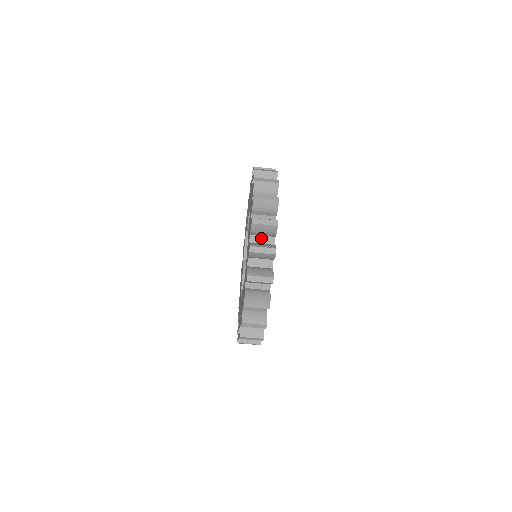
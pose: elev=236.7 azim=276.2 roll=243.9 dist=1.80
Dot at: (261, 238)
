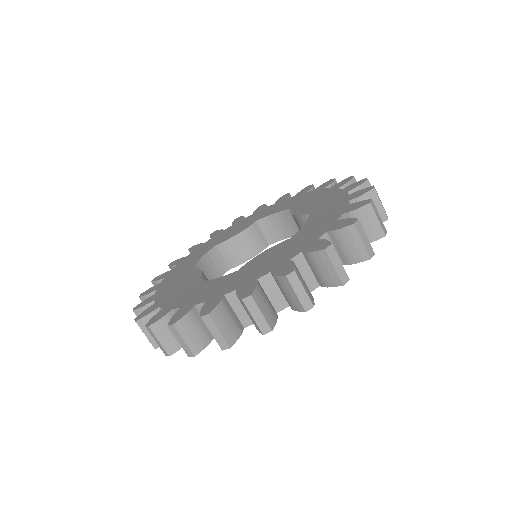
Dot at: occluded
